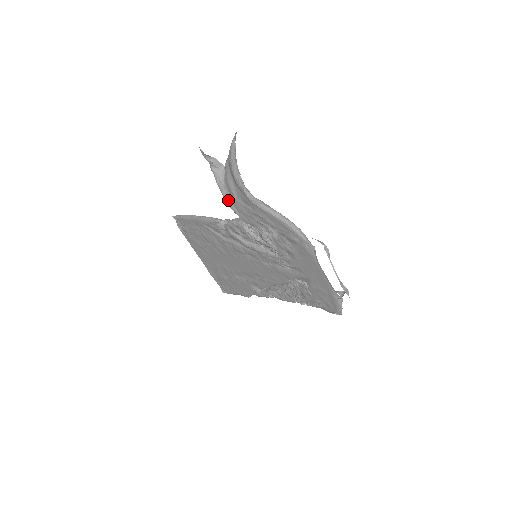
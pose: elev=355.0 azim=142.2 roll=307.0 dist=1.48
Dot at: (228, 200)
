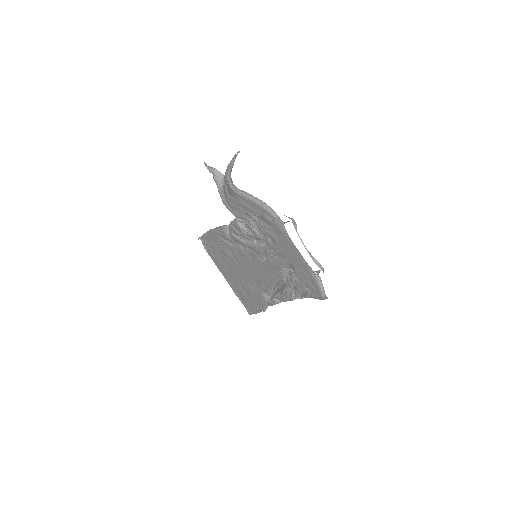
Dot at: (224, 201)
